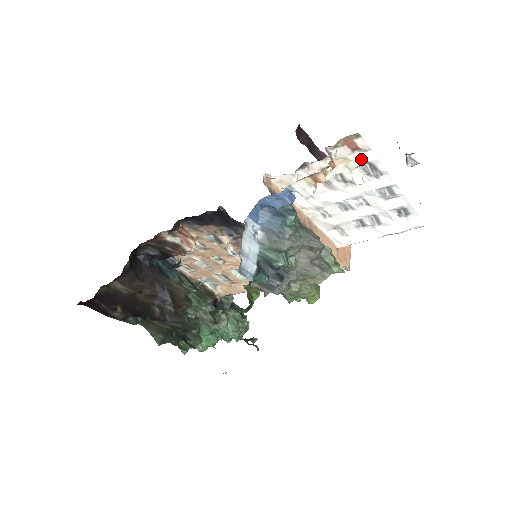
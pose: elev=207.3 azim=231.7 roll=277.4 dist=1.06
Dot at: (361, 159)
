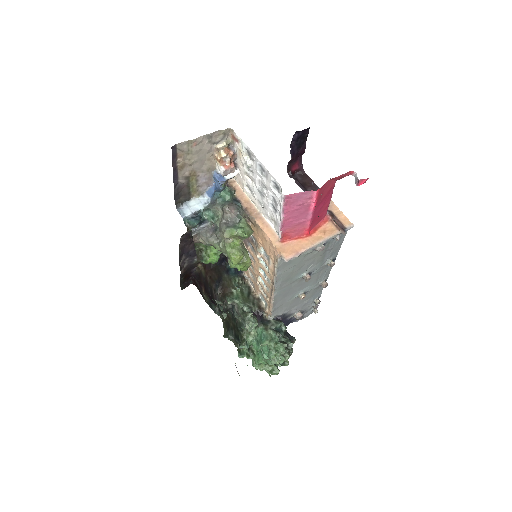
Dot at: (242, 147)
